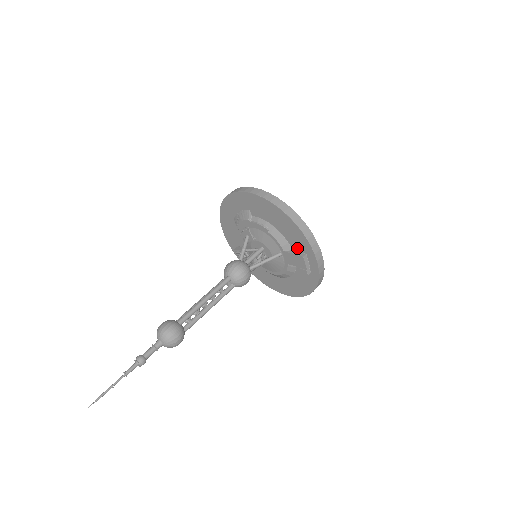
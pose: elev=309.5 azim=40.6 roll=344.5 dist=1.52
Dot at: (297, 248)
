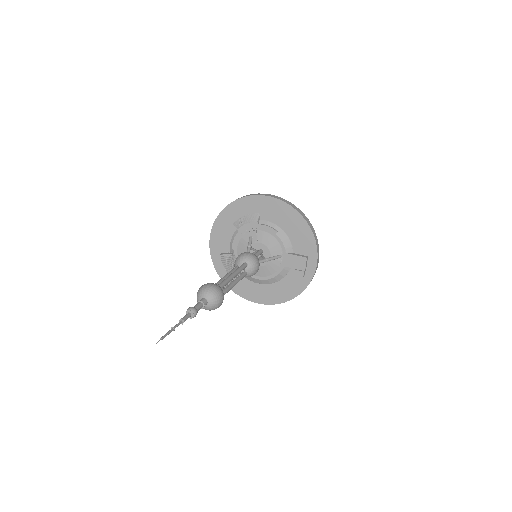
Dot at: (300, 251)
